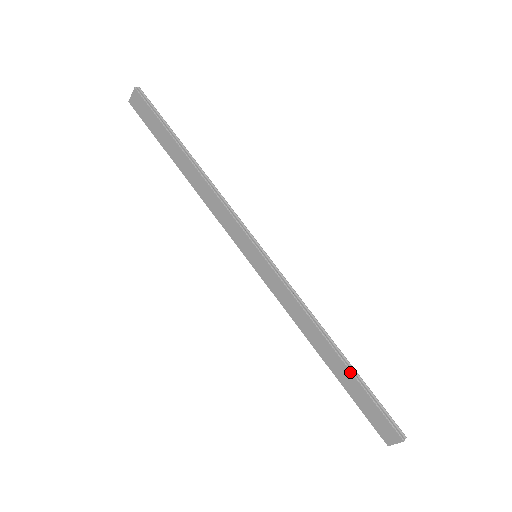
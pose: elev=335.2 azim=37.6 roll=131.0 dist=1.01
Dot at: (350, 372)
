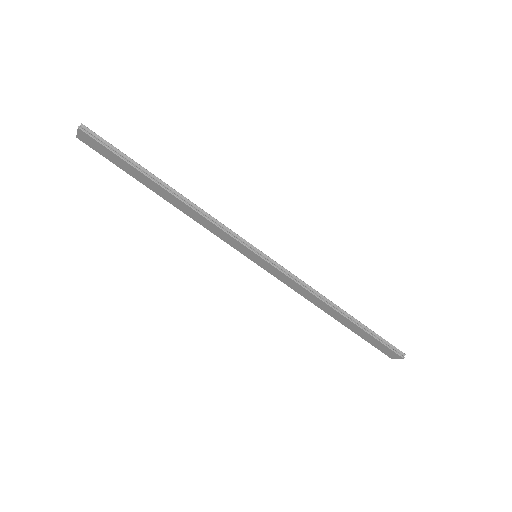
Dot at: (356, 325)
